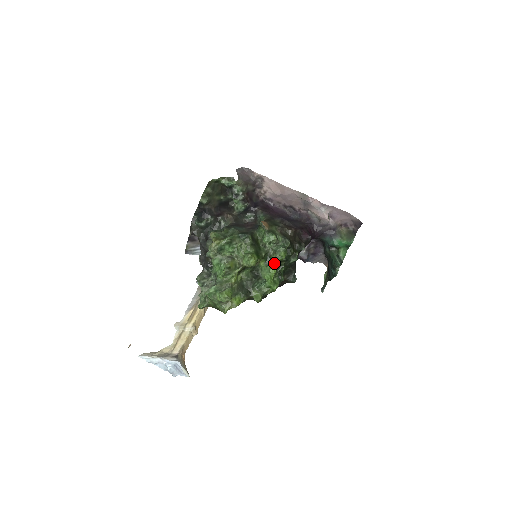
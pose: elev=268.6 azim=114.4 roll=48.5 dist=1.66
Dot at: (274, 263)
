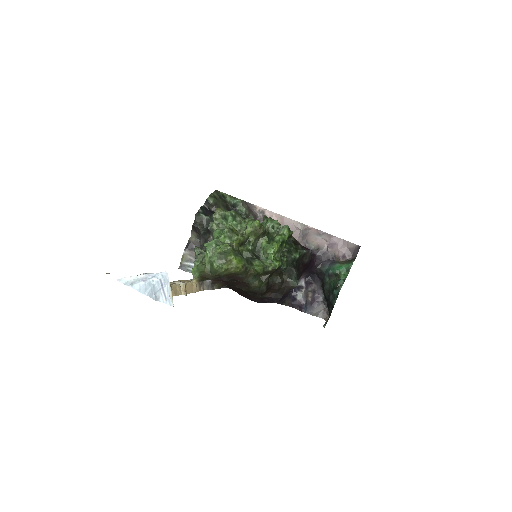
Dot at: (277, 242)
